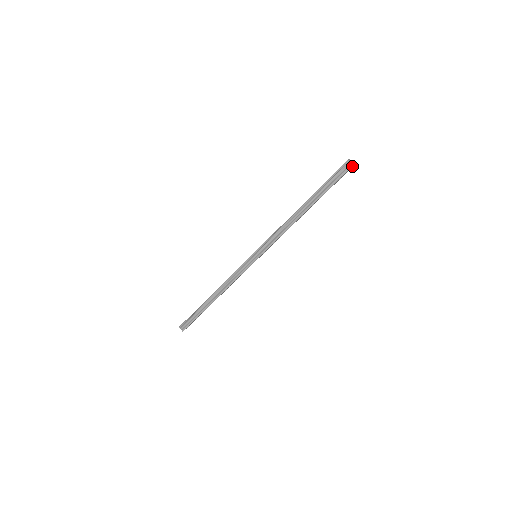
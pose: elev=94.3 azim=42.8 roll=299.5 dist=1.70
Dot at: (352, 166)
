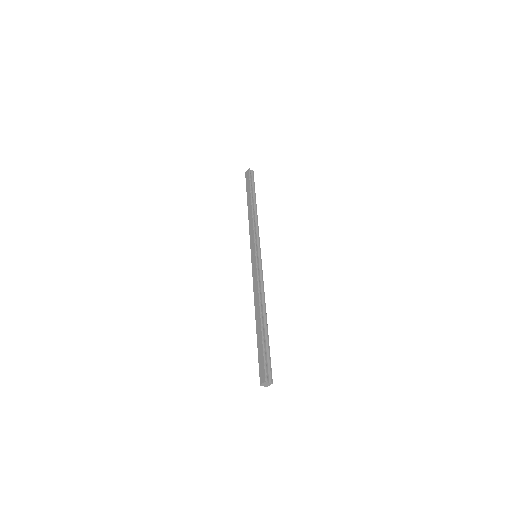
Dot at: (267, 384)
